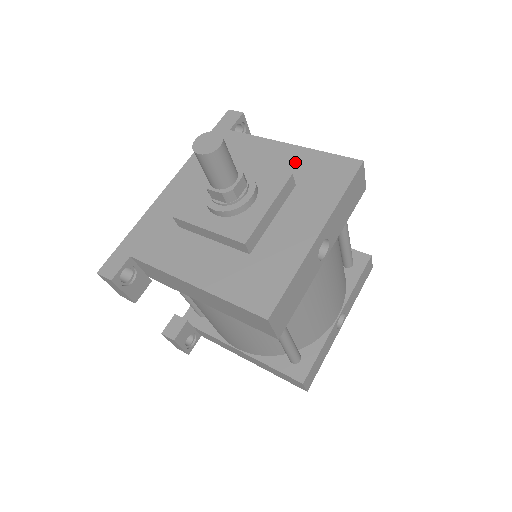
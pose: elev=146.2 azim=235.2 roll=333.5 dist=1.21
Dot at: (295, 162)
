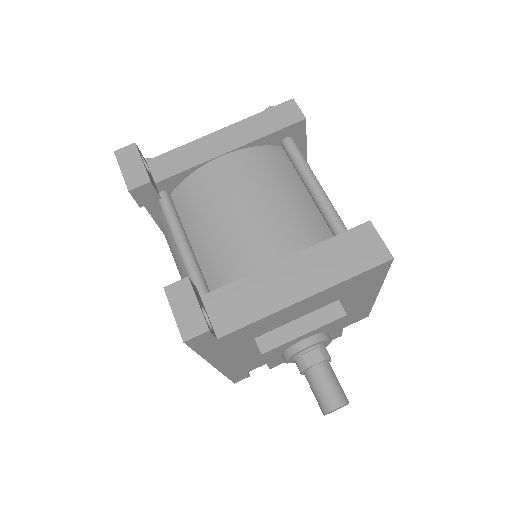
Dot at: (325, 298)
